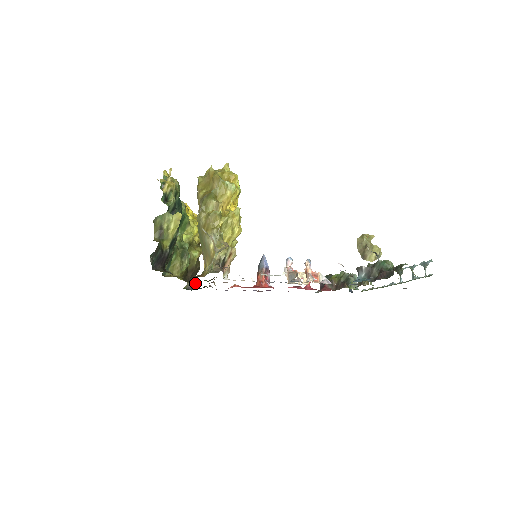
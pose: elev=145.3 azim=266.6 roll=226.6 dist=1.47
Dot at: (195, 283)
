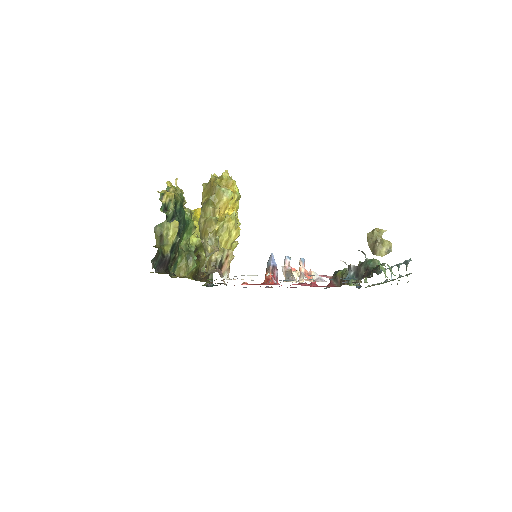
Dot at: (207, 281)
